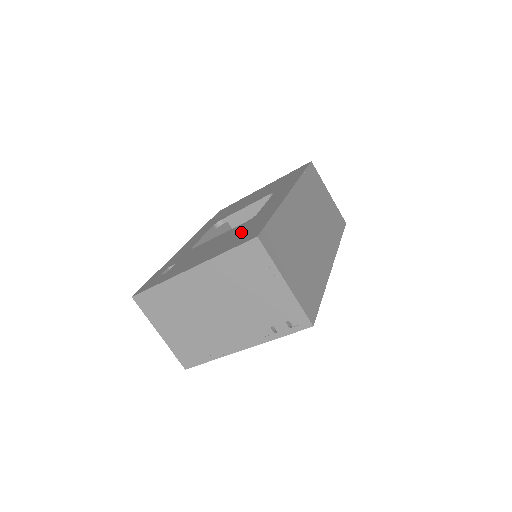
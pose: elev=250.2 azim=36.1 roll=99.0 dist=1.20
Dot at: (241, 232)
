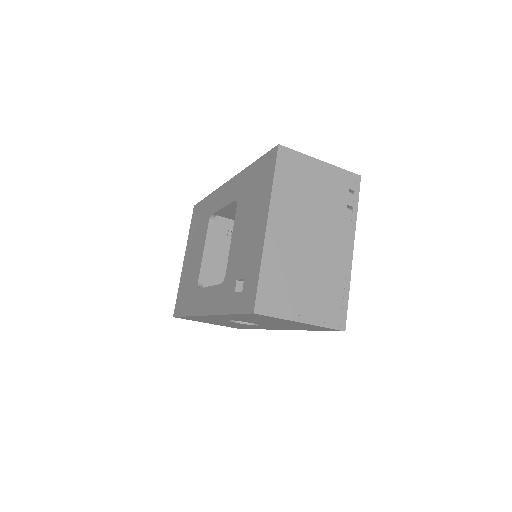
Dot at: (253, 190)
